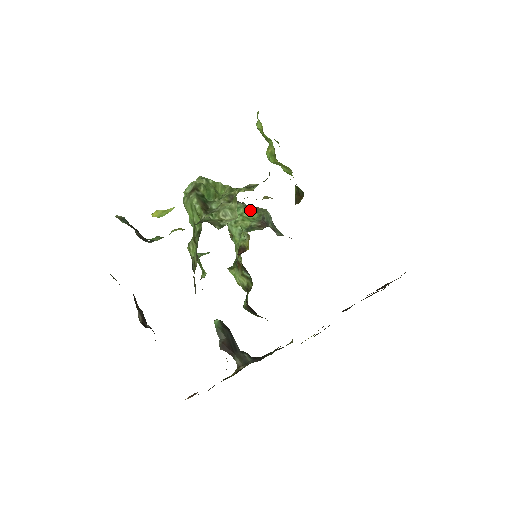
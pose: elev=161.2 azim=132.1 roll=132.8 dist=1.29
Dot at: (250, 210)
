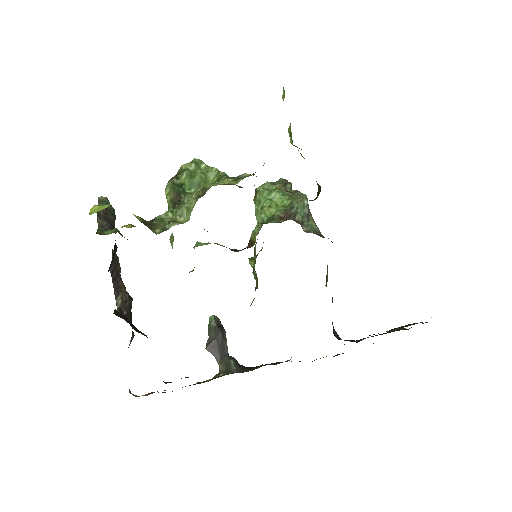
Dot at: (285, 194)
